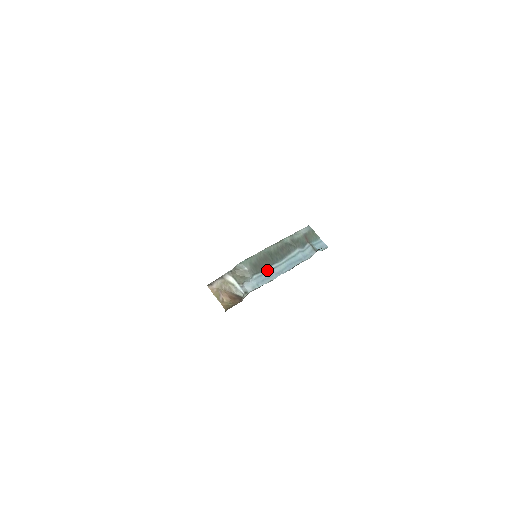
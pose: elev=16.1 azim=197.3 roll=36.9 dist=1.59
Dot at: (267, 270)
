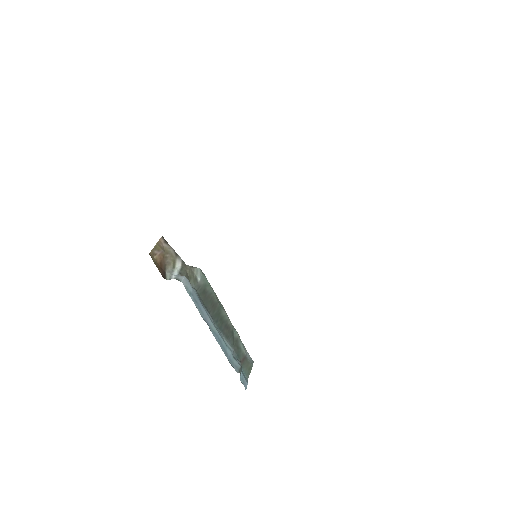
Dot at: (205, 308)
